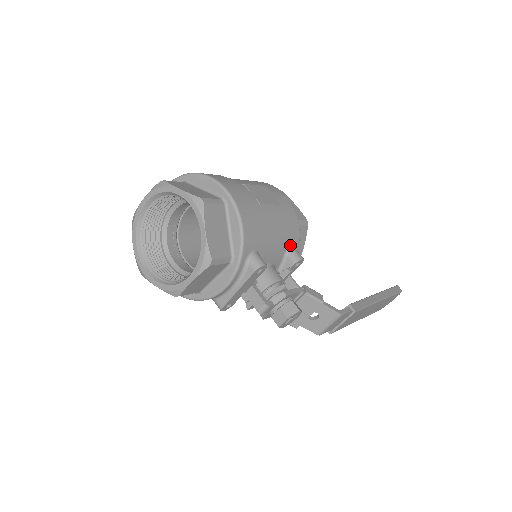
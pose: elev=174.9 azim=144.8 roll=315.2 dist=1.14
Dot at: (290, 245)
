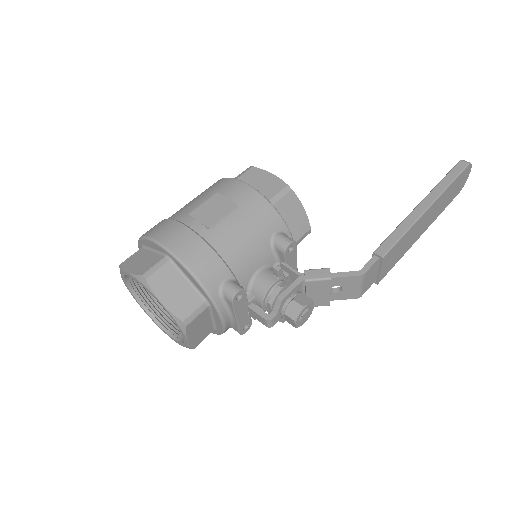
Dot at: (272, 235)
